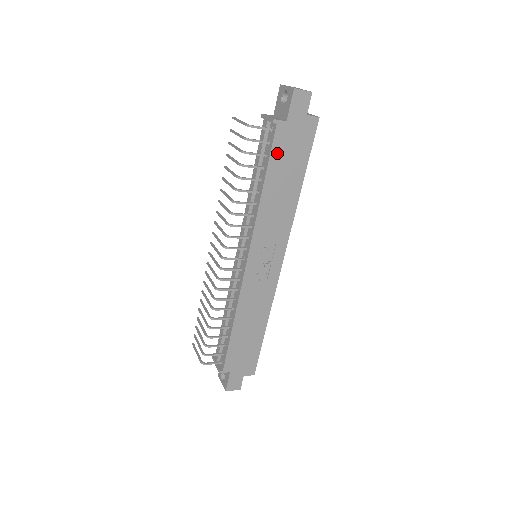
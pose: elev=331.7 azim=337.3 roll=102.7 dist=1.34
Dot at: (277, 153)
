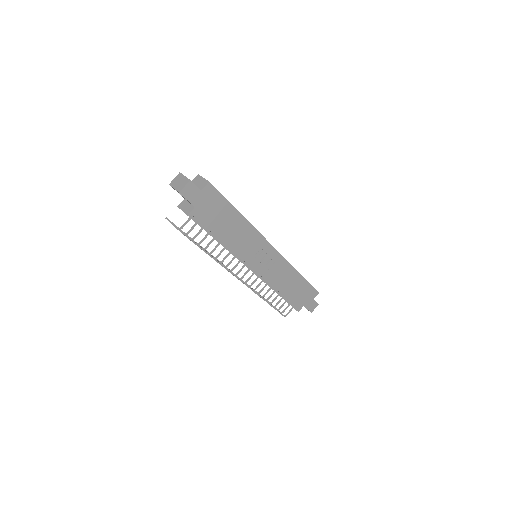
Dot at: (208, 222)
